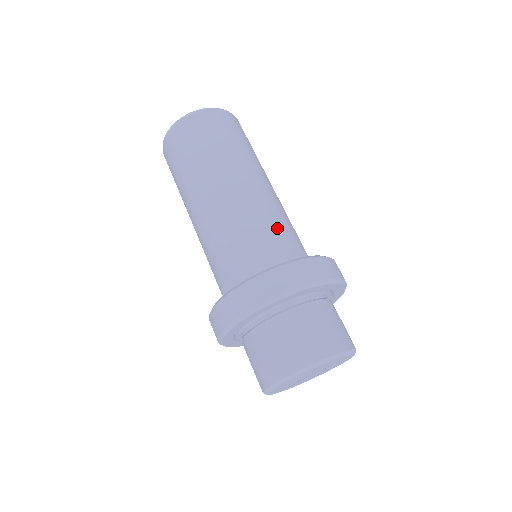
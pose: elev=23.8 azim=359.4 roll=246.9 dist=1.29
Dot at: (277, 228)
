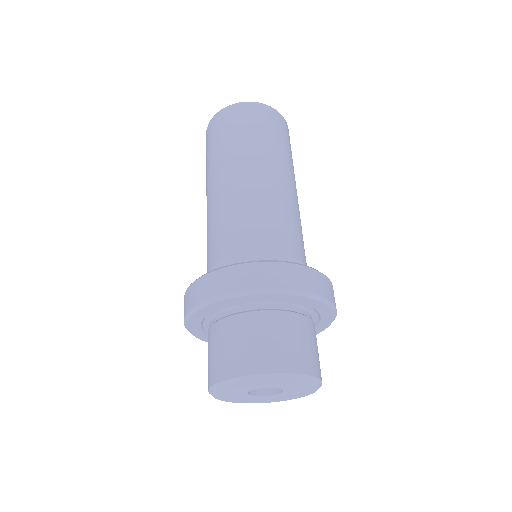
Dot at: (243, 229)
